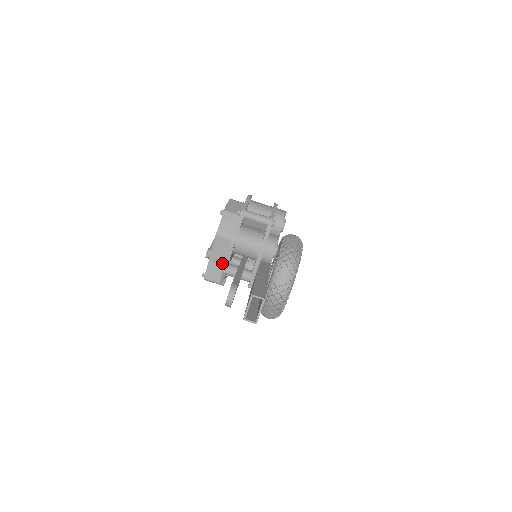
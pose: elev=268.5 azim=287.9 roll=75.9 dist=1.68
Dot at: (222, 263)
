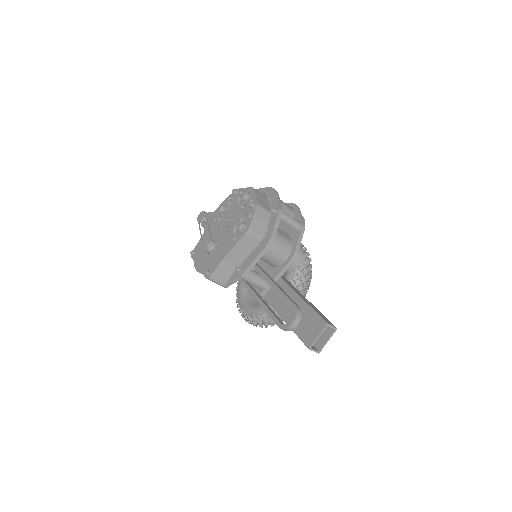
Dot at: (237, 264)
